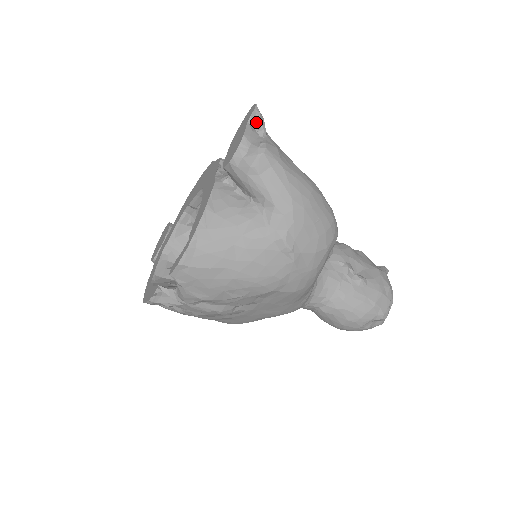
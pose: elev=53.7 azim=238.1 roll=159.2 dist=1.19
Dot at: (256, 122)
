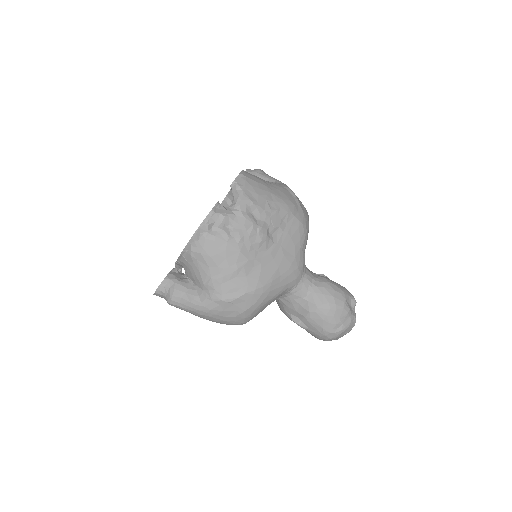
Dot at: occluded
